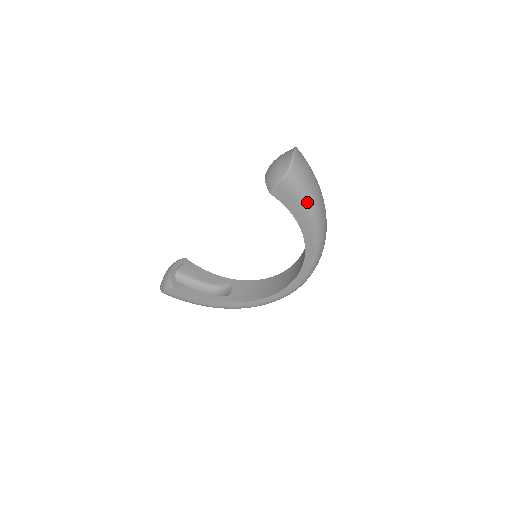
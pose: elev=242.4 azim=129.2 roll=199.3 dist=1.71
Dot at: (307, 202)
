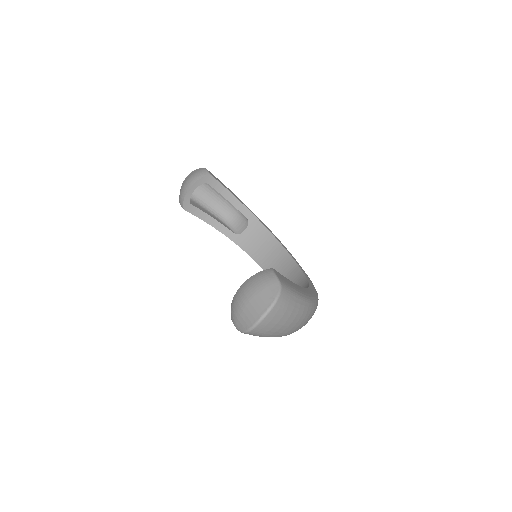
Dot at: occluded
